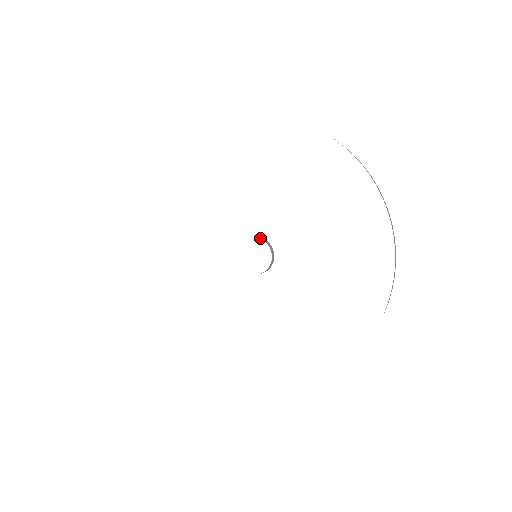
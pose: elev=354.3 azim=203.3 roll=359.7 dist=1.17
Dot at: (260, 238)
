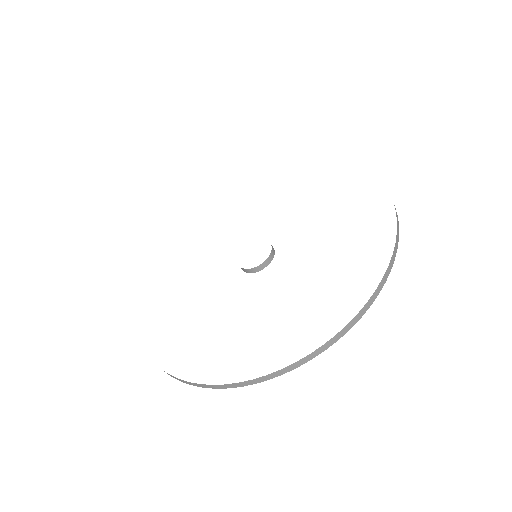
Dot at: occluded
